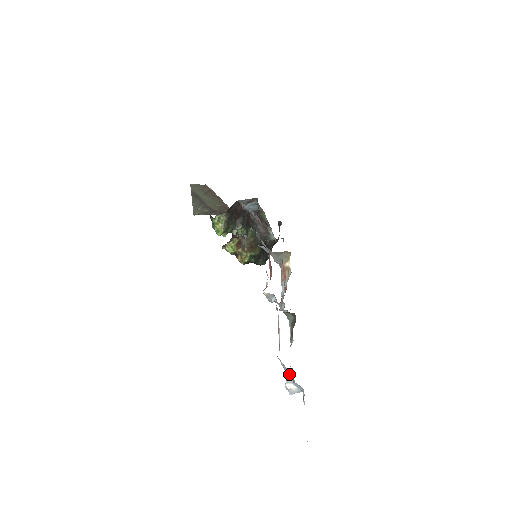
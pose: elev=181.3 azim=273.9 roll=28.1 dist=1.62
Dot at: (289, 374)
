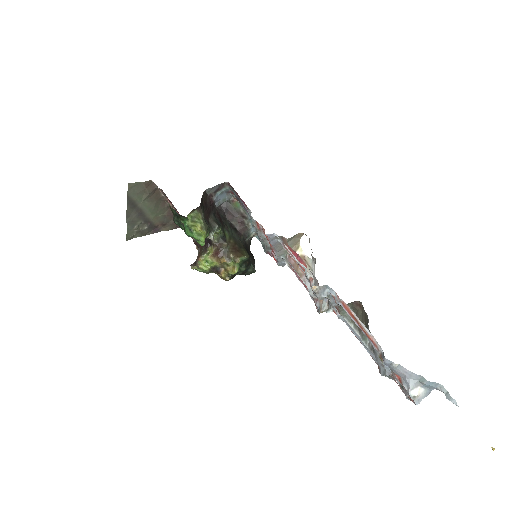
Dot at: (413, 374)
